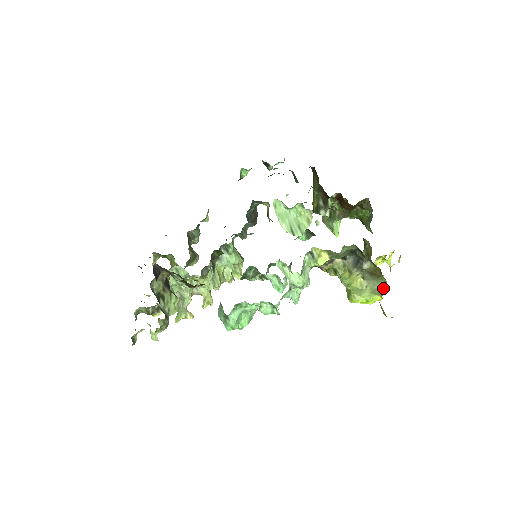
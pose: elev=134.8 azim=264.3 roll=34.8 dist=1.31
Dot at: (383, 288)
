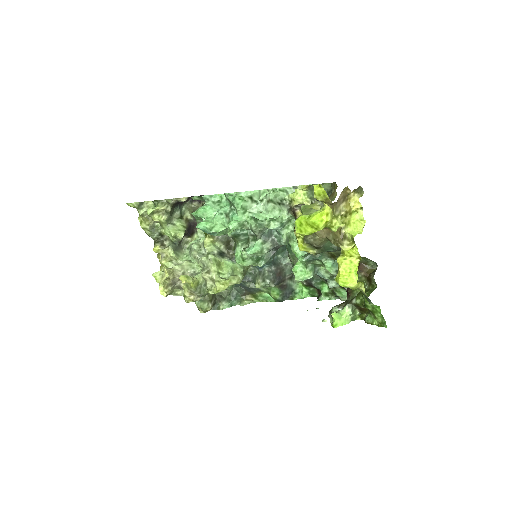
Dot at: occluded
